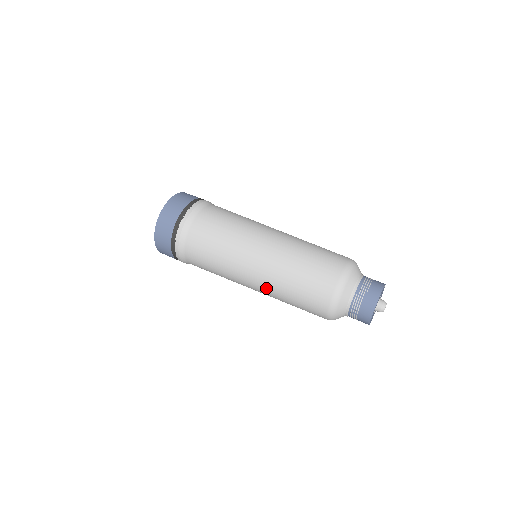
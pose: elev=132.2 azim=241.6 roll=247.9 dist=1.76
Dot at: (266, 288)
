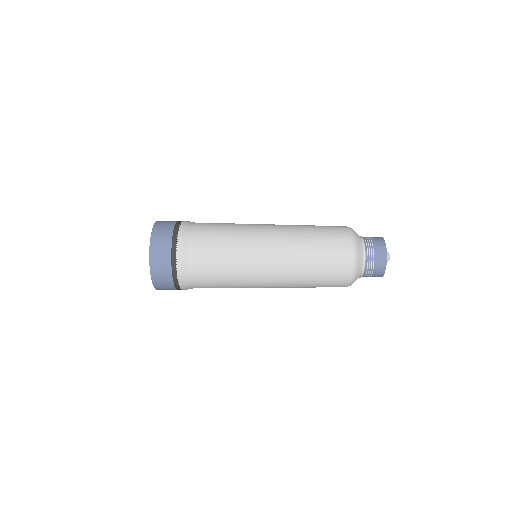
Dot at: (285, 259)
